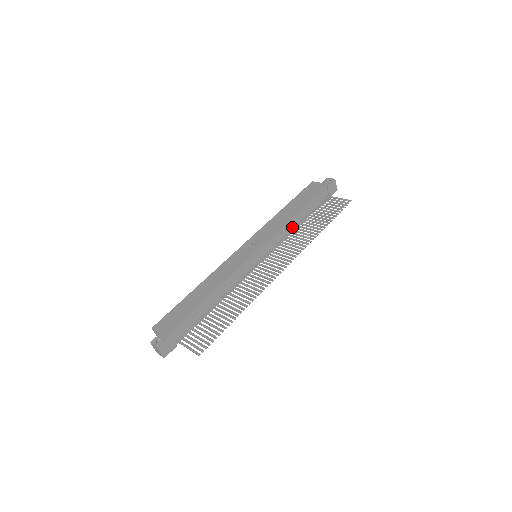
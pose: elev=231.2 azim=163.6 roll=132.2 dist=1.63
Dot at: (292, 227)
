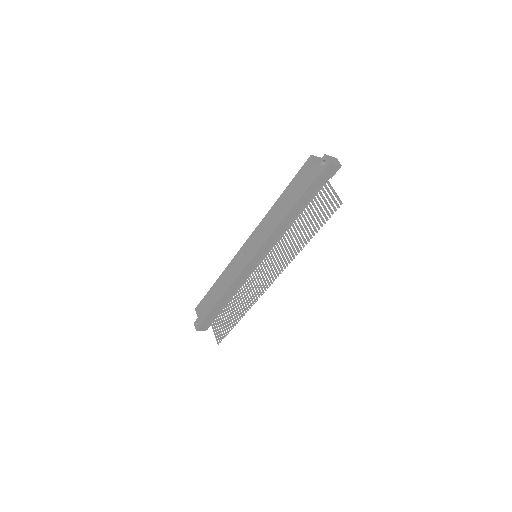
Dot at: (286, 226)
